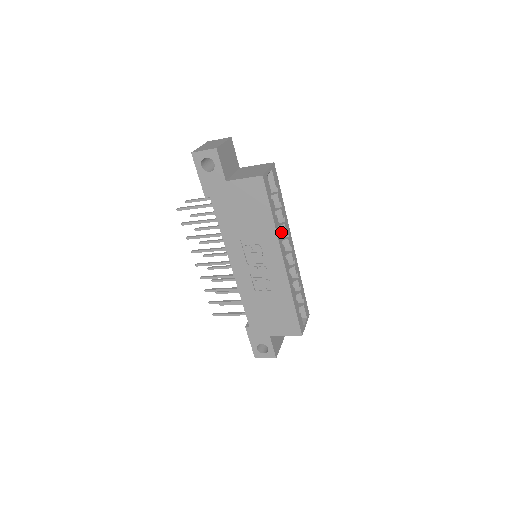
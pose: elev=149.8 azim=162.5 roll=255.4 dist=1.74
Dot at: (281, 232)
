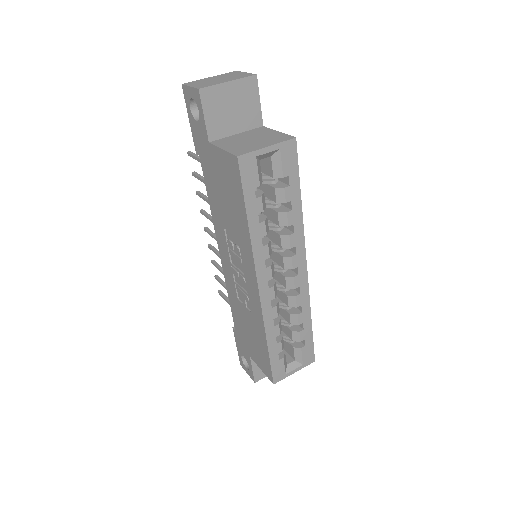
Dot at: (281, 244)
